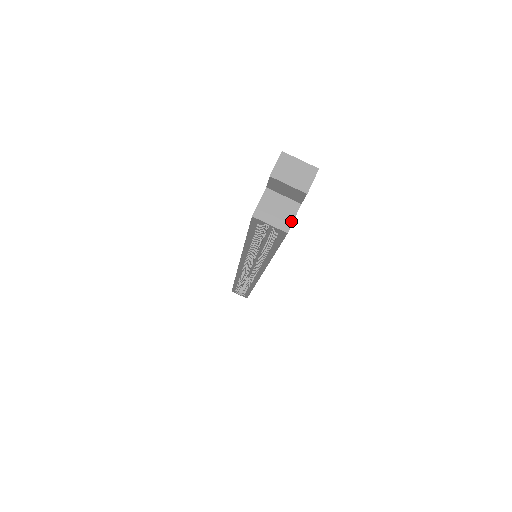
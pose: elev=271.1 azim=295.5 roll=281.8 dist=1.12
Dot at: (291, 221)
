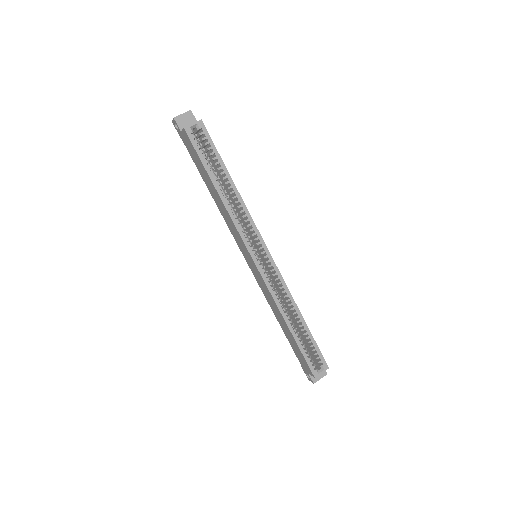
Dot at: (199, 121)
